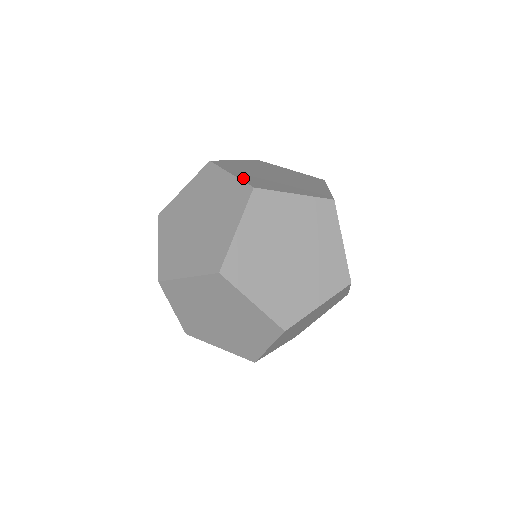
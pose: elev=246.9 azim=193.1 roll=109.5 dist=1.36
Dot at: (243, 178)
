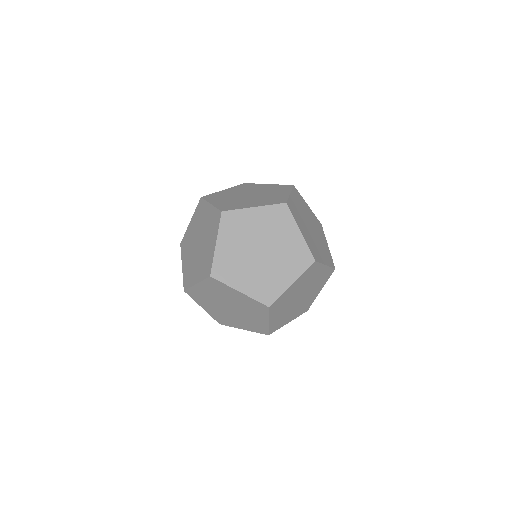
Dot at: occluded
